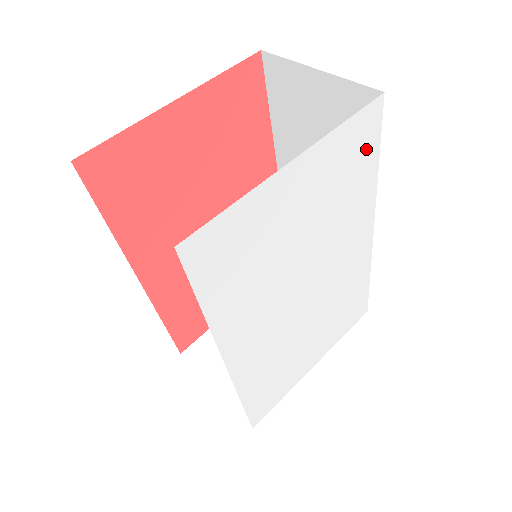
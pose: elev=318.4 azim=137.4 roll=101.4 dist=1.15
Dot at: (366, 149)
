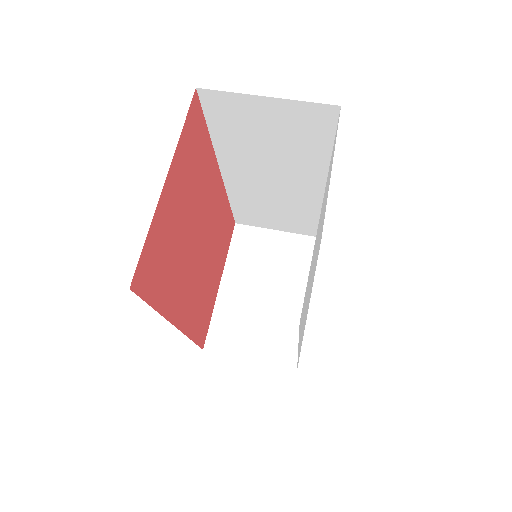
Dot at: occluded
